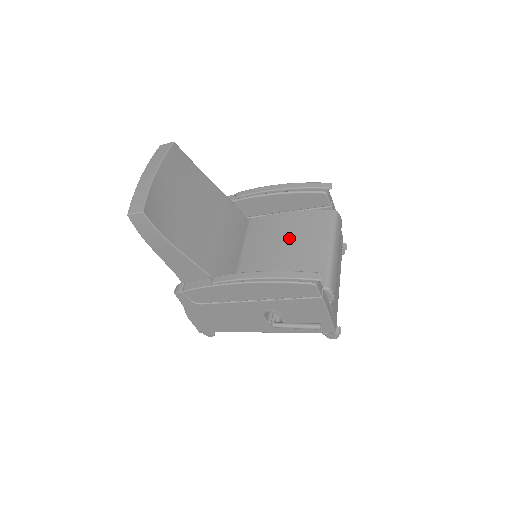
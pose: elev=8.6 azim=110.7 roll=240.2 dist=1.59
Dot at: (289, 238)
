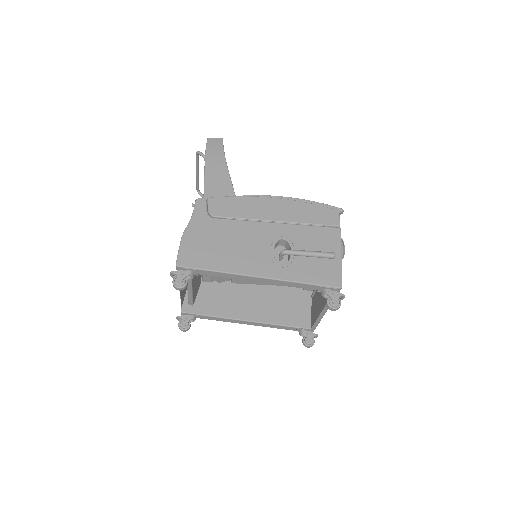
Dot at: occluded
